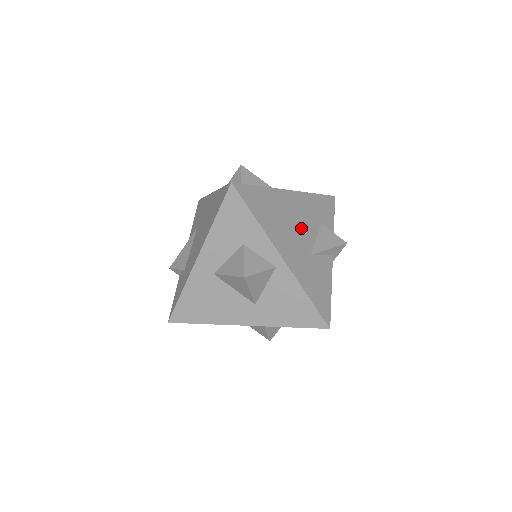
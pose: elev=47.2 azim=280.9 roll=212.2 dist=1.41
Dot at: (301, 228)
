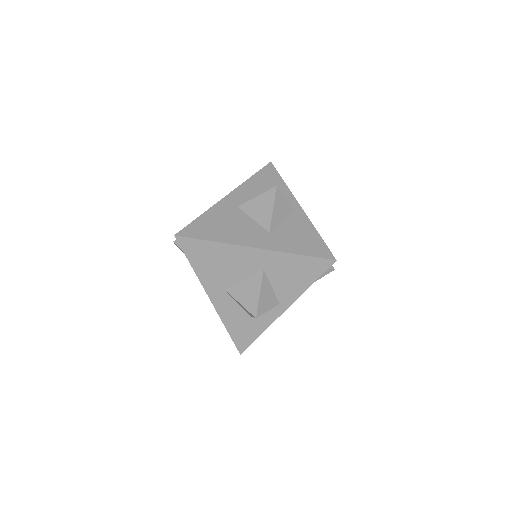
Dot at: occluded
